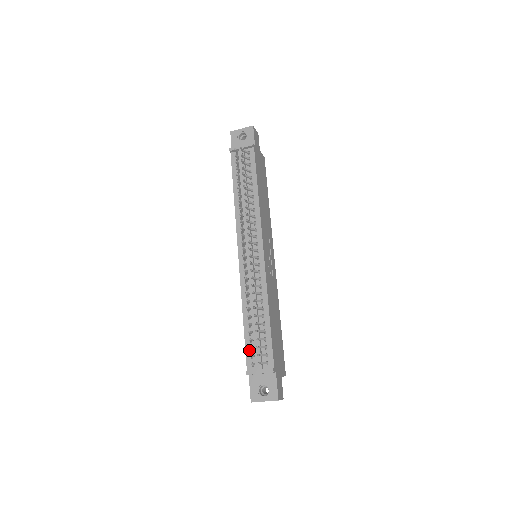
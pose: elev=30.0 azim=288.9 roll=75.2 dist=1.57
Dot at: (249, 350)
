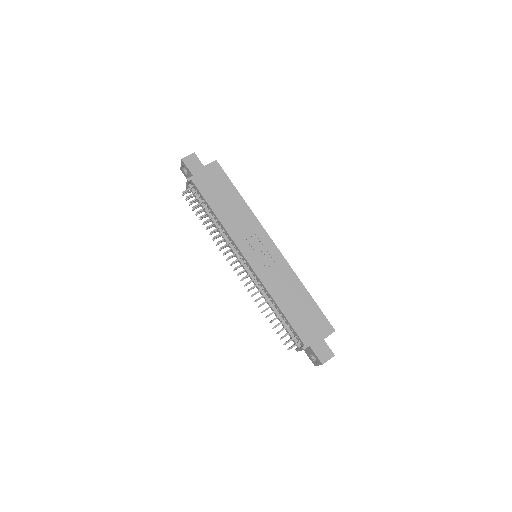
Dot at: occluded
